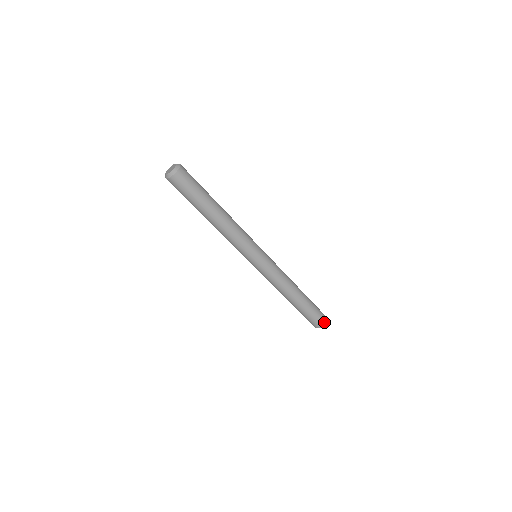
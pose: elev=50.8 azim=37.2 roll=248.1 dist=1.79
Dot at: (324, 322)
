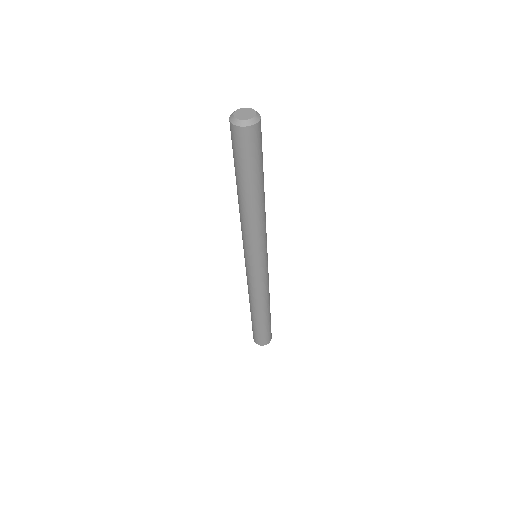
Dot at: (266, 343)
